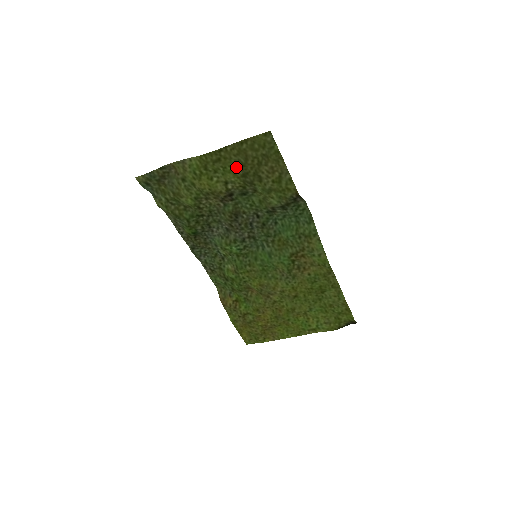
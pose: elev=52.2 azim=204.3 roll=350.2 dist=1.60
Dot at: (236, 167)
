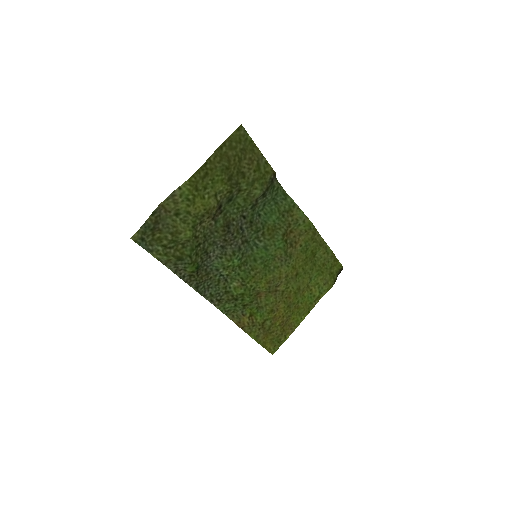
Dot at: (222, 173)
